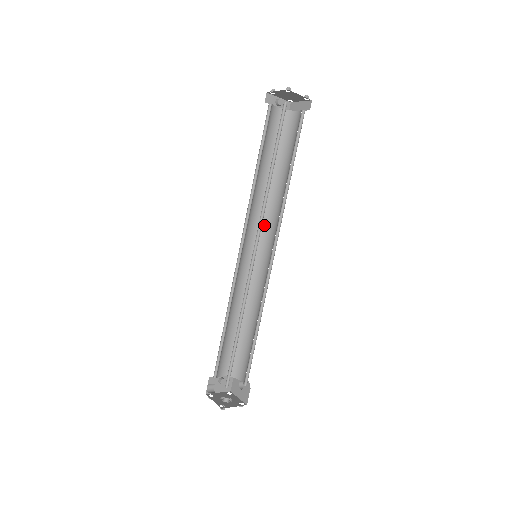
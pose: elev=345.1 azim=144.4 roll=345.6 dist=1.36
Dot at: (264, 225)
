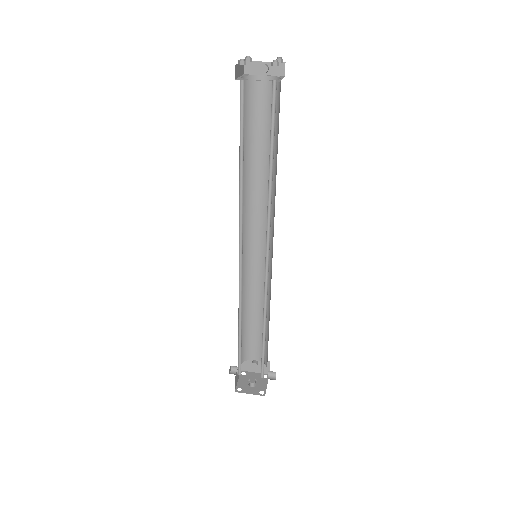
Dot at: occluded
